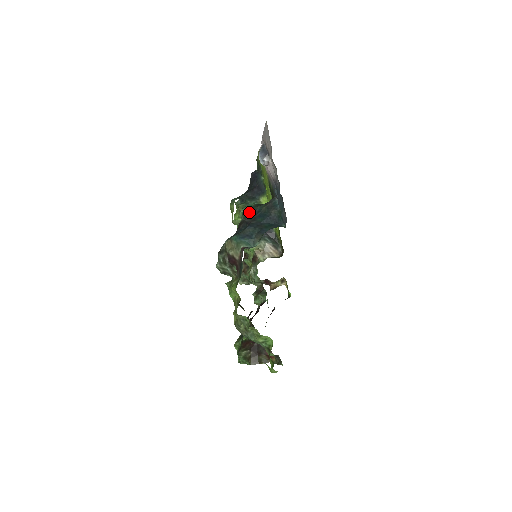
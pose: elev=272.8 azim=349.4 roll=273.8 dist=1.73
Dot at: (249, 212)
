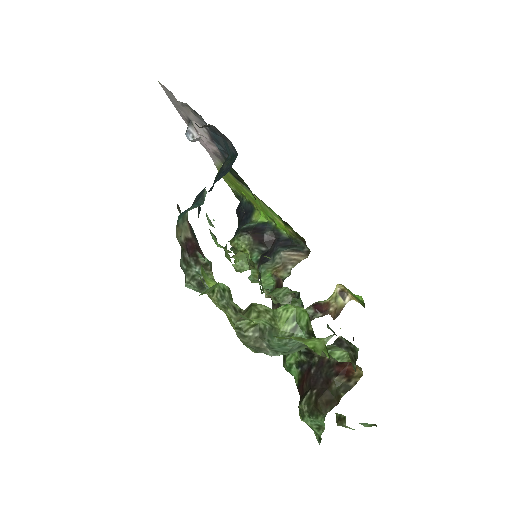
Dot at: occluded
